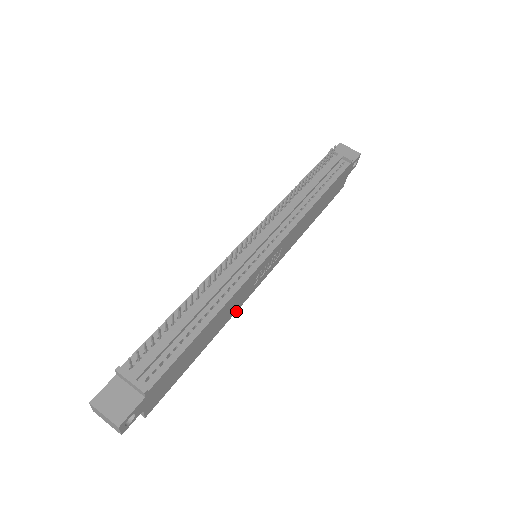
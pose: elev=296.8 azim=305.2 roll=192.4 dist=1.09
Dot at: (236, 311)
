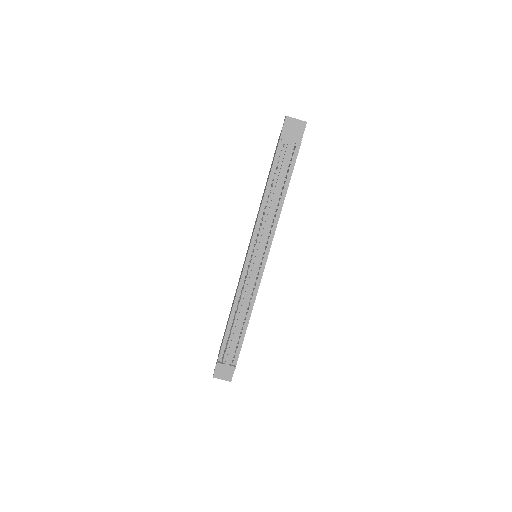
Dot at: occluded
